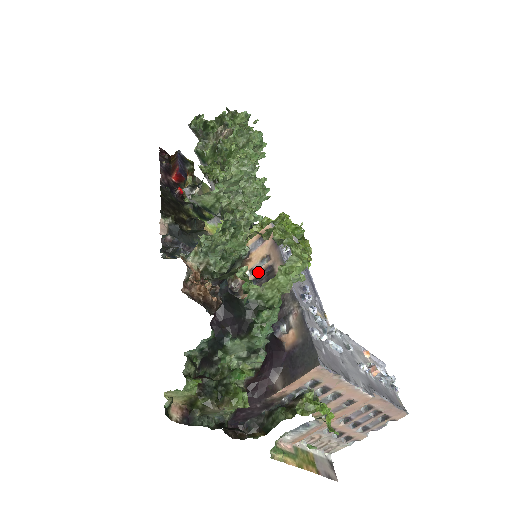
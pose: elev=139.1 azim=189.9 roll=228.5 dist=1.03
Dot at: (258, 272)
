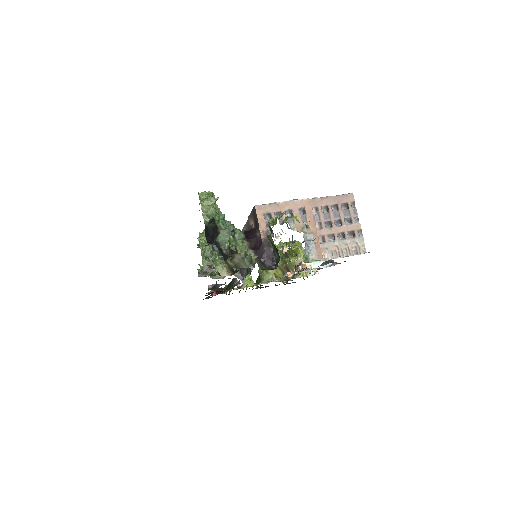
Dot at: occluded
